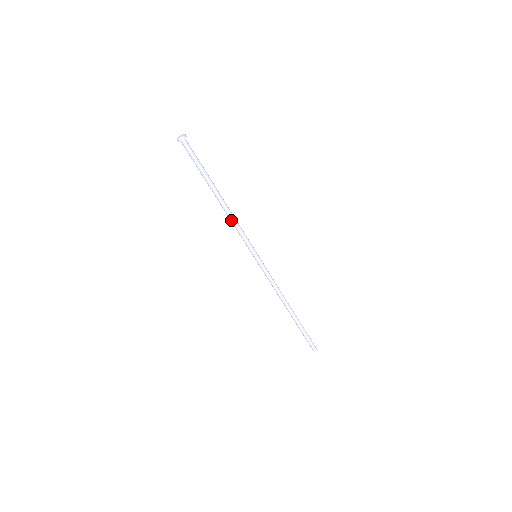
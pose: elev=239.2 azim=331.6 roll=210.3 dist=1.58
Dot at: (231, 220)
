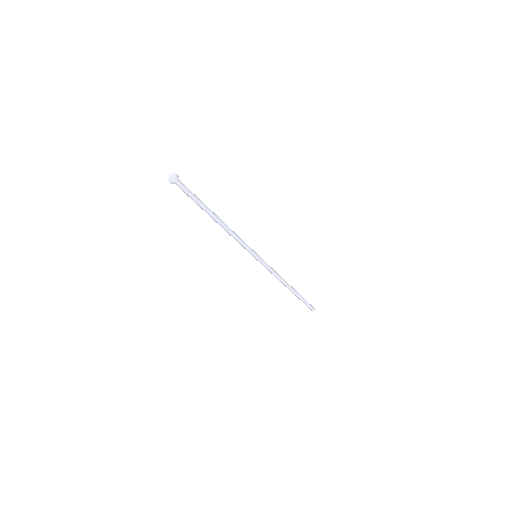
Dot at: (230, 235)
